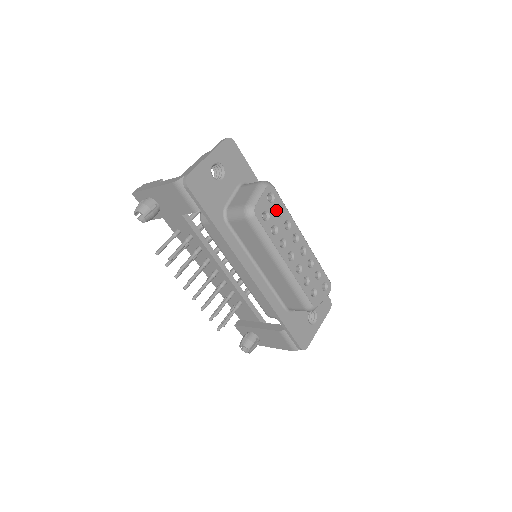
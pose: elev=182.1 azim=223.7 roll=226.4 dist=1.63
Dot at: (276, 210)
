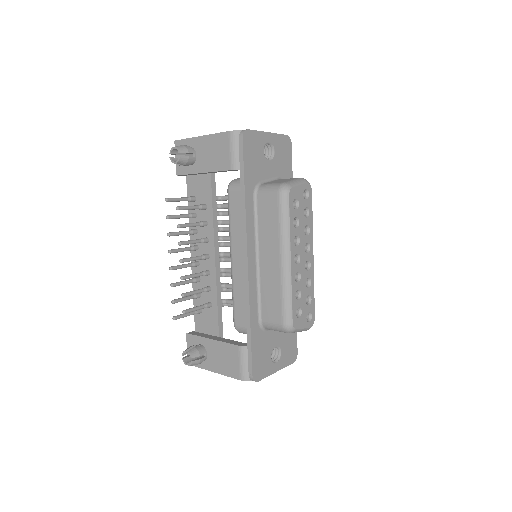
Dot at: occluded
